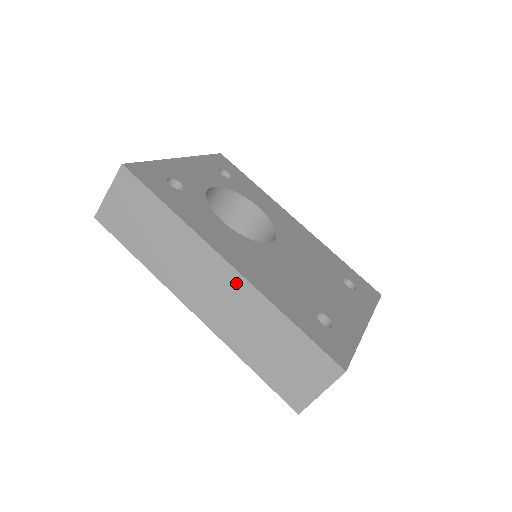
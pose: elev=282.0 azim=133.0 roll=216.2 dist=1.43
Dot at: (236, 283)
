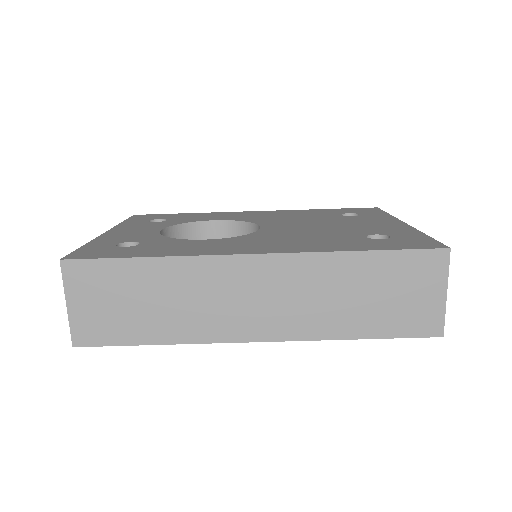
Dot at: (278, 267)
